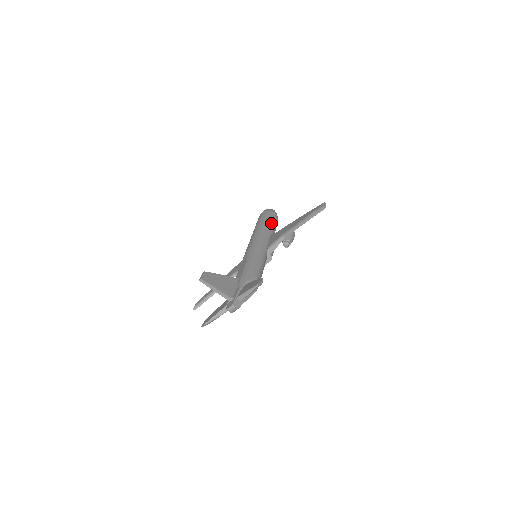
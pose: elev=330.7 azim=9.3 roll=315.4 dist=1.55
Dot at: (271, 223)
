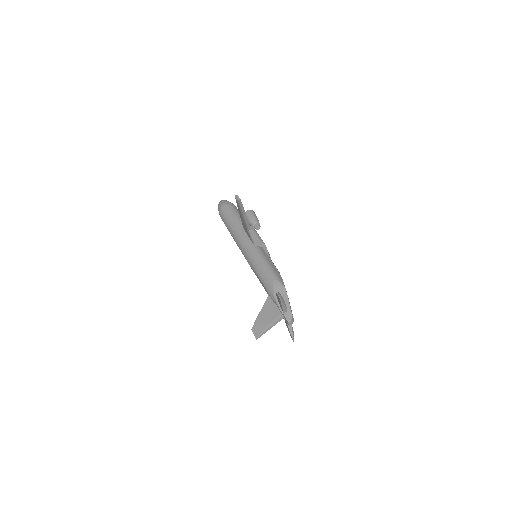
Dot at: (233, 219)
